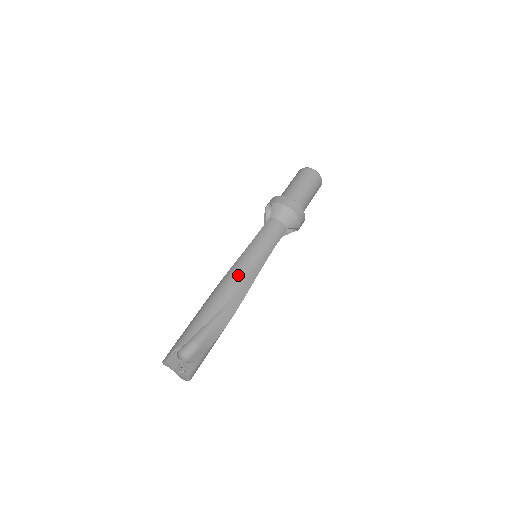
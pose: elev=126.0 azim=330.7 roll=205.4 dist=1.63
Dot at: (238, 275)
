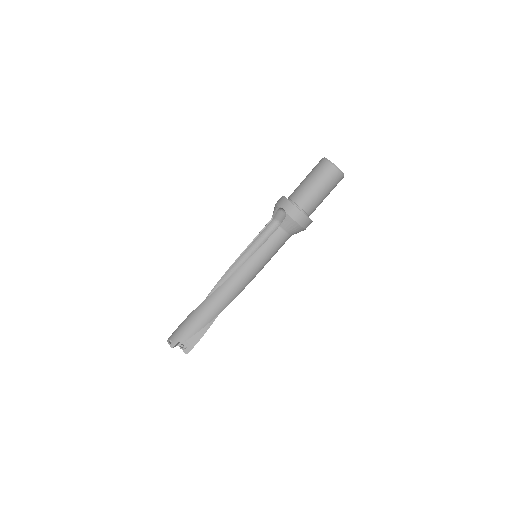
Dot at: (238, 287)
